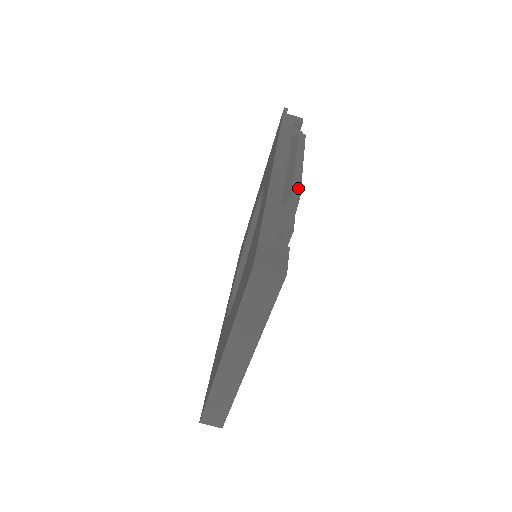
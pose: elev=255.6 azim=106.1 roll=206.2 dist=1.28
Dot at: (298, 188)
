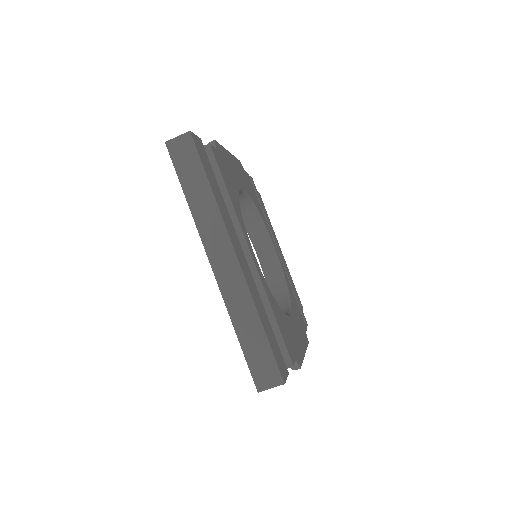
Dot at: occluded
